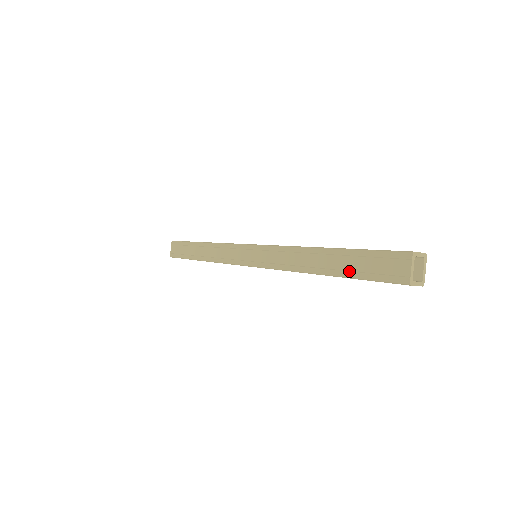
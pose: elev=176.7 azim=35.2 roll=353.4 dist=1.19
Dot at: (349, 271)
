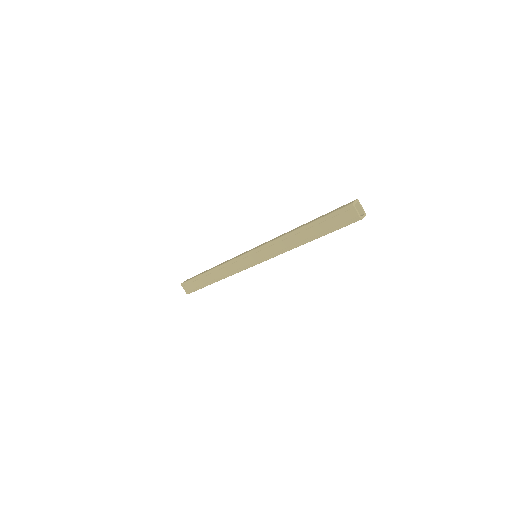
Dot at: (324, 231)
